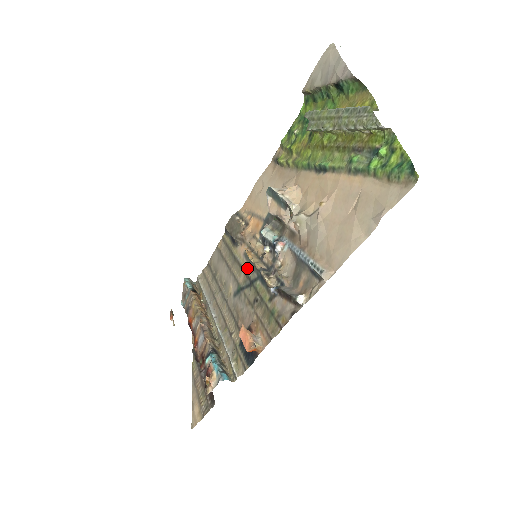
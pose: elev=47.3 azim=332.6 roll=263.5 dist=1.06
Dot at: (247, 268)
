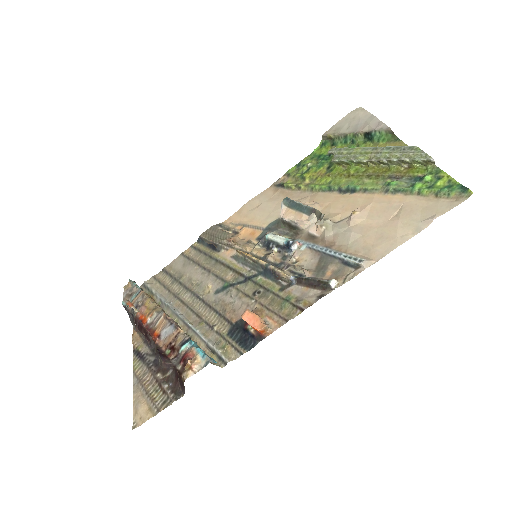
Dot at: (239, 267)
